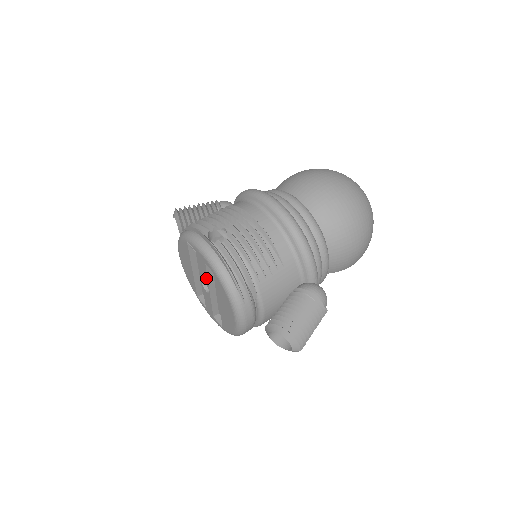
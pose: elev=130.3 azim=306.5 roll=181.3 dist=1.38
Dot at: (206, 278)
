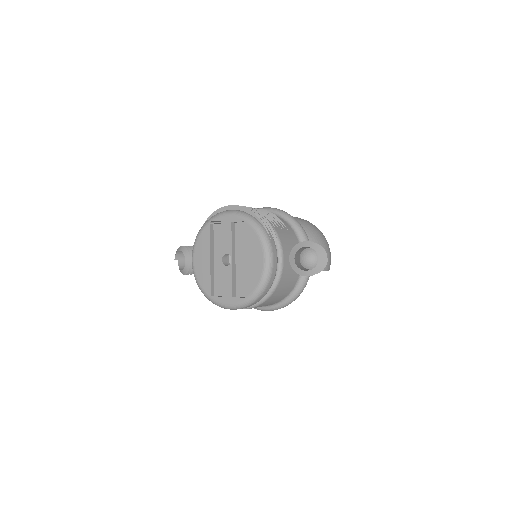
Dot at: (230, 243)
